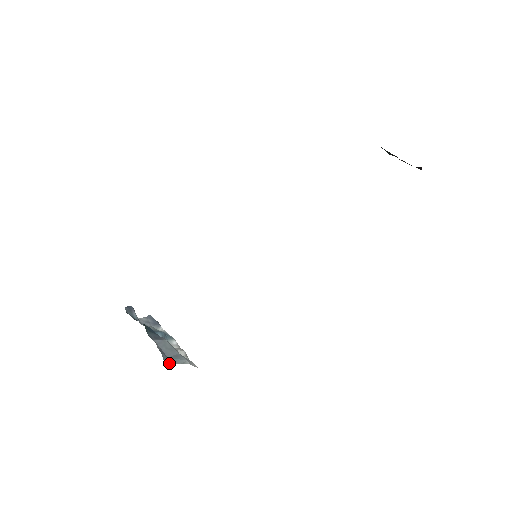
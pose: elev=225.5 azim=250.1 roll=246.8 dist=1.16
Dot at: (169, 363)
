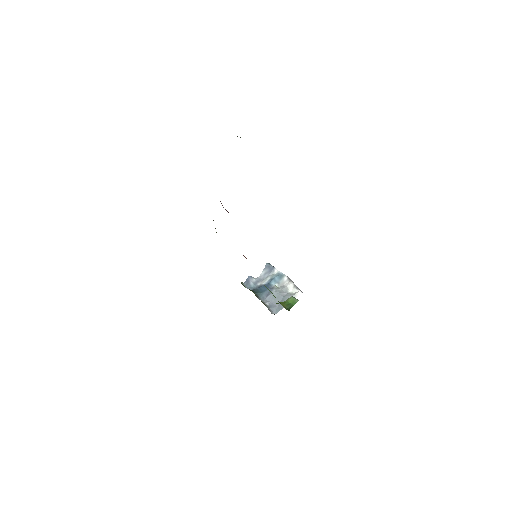
Dot at: (278, 311)
